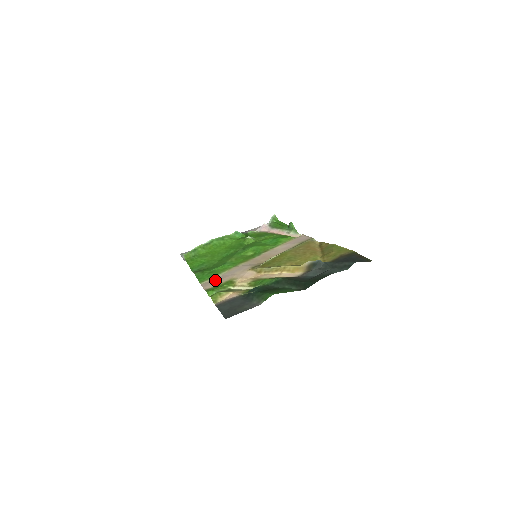
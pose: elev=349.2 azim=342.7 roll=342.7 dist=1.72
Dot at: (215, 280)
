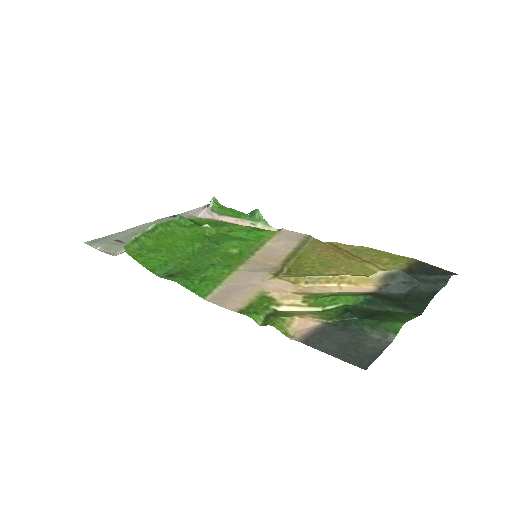
Dot at: (229, 293)
